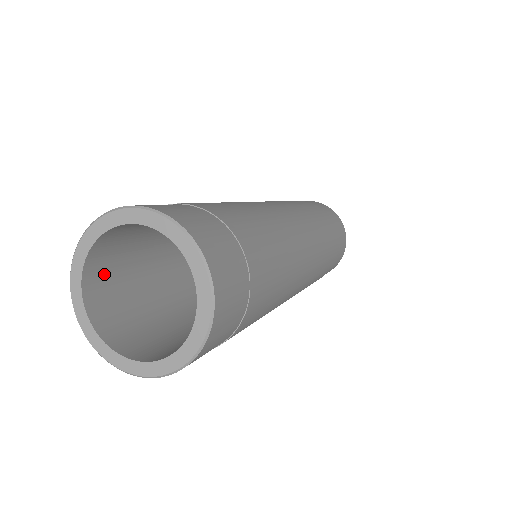
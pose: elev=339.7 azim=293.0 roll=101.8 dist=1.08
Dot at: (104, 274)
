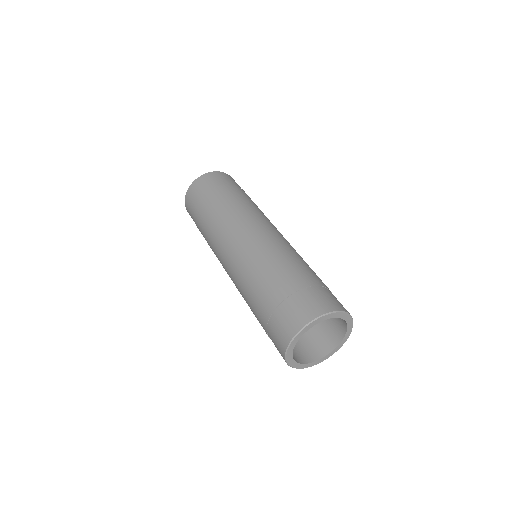
Dot at: occluded
